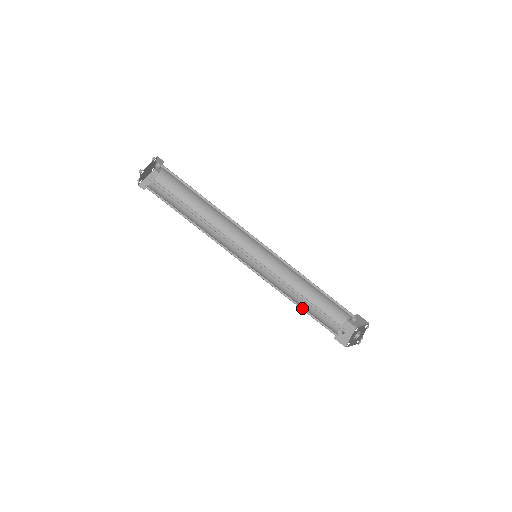
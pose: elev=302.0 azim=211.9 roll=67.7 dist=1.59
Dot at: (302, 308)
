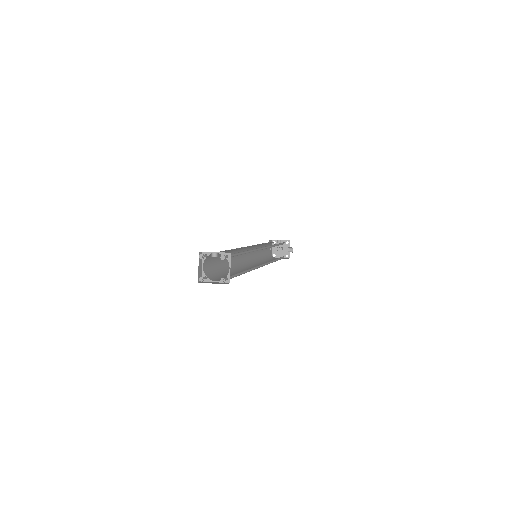
Dot at: occluded
